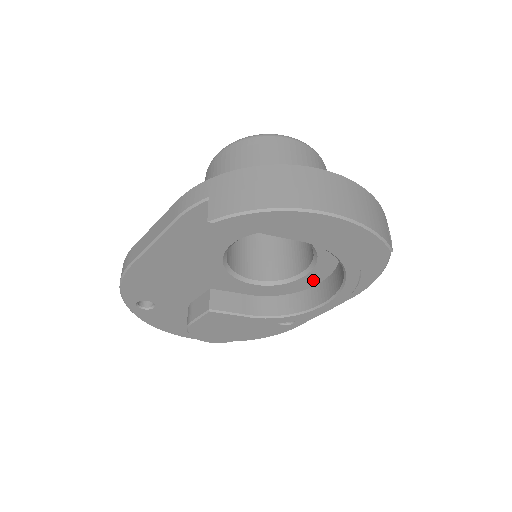
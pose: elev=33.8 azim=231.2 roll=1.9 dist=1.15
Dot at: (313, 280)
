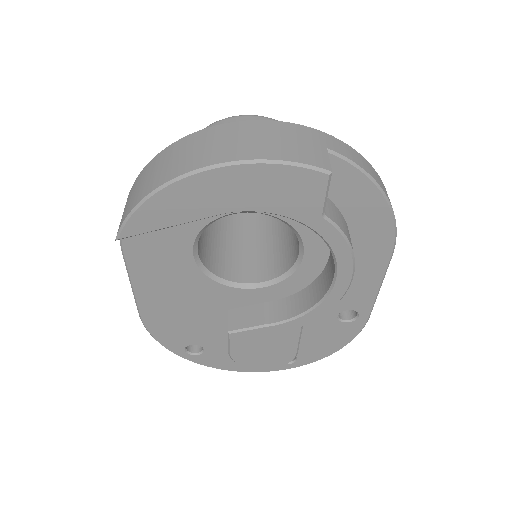
Dot at: (319, 254)
